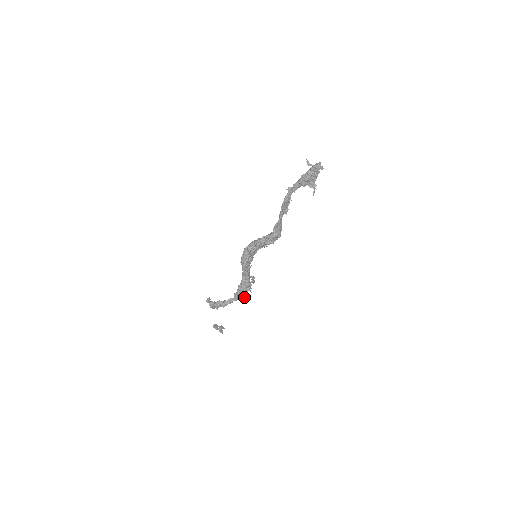
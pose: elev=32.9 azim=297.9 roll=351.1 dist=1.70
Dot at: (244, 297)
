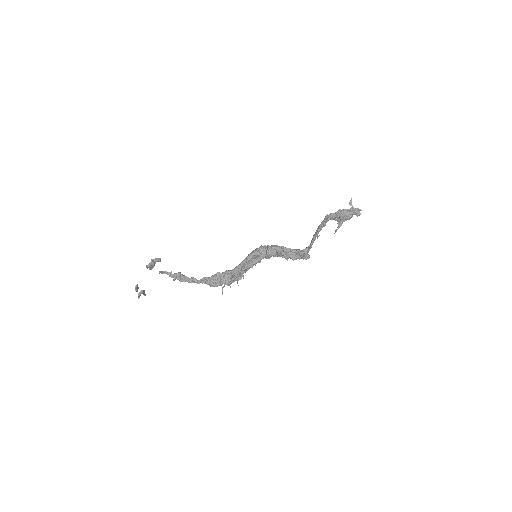
Dot at: (222, 290)
